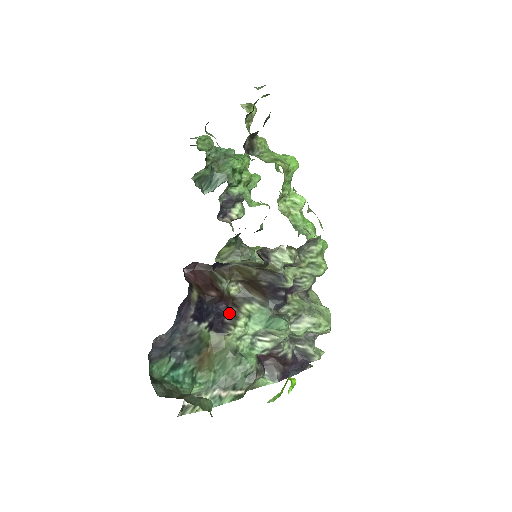
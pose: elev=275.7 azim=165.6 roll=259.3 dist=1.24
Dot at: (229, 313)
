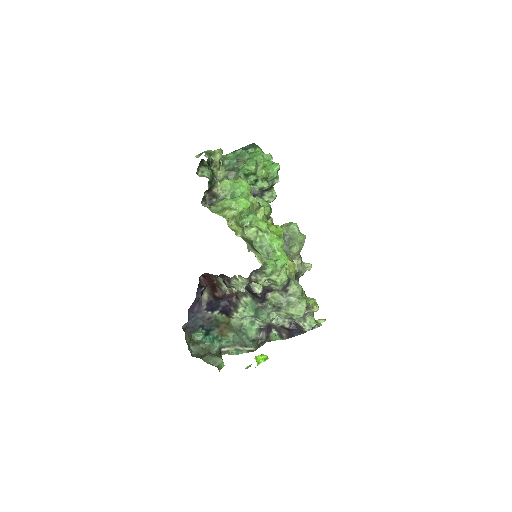
Dot at: (233, 303)
